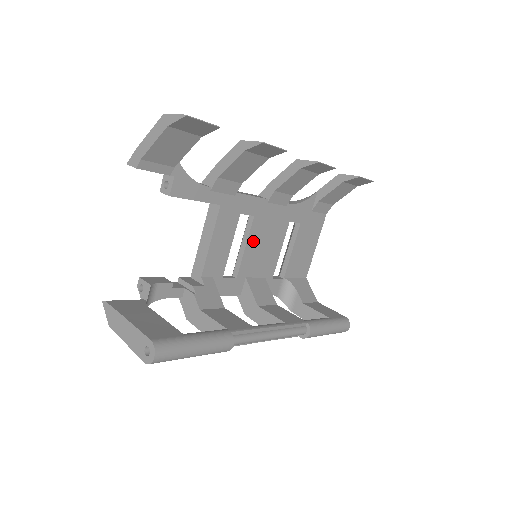
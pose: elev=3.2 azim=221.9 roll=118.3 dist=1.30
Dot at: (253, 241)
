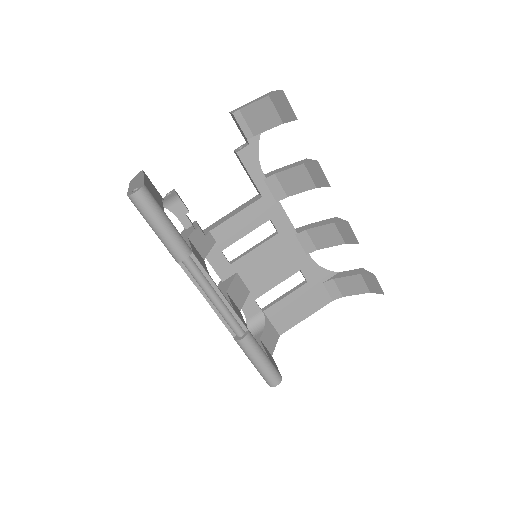
Dot at: (263, 251)
